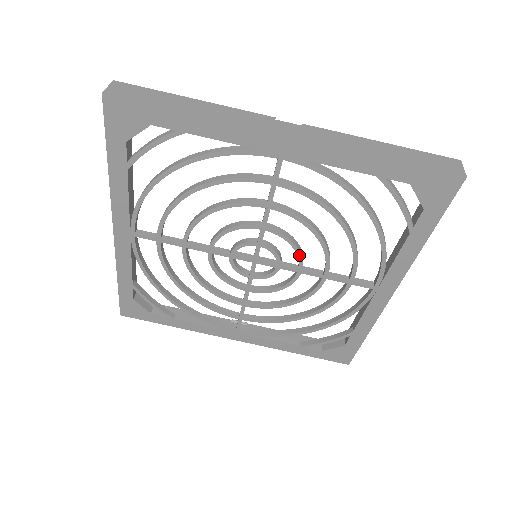
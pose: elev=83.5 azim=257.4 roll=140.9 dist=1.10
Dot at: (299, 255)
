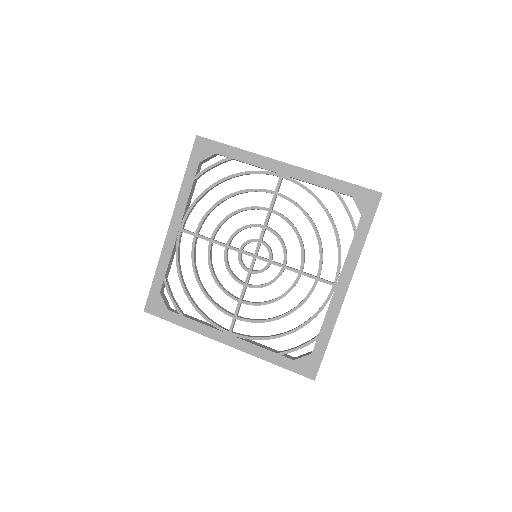
Dot at: (285, 251)
